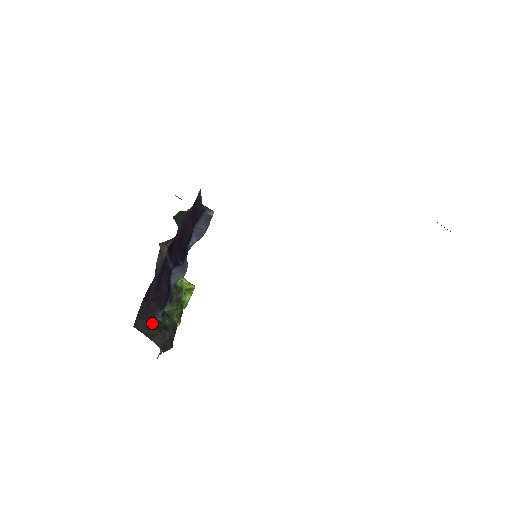
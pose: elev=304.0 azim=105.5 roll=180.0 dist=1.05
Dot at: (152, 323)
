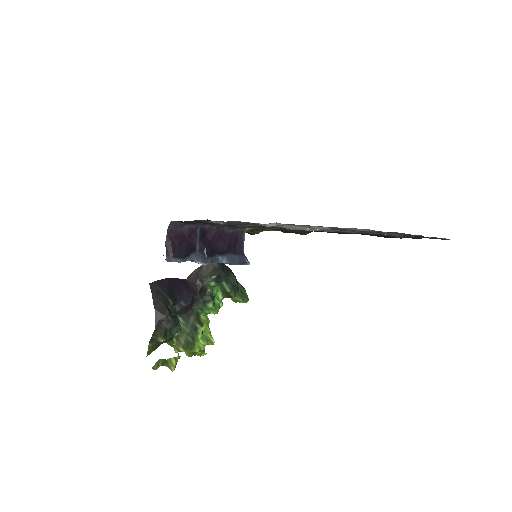
Dot at: (163, 295)
